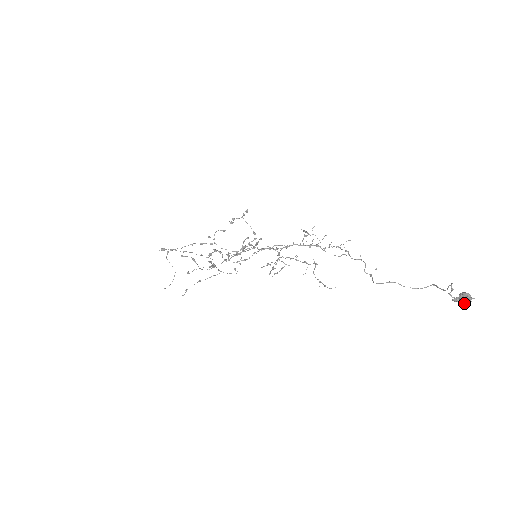
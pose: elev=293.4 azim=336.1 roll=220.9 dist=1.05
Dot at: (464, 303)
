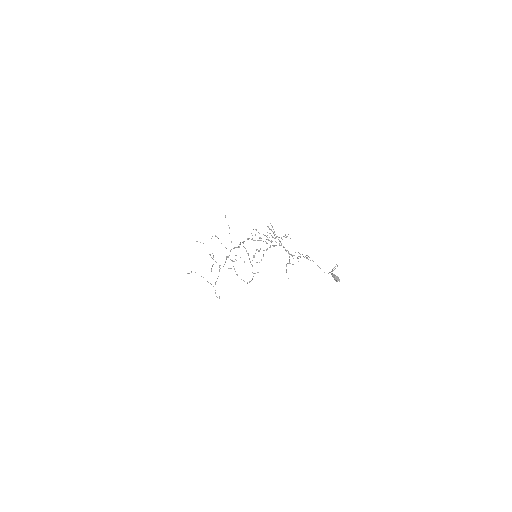
Dot at: (335, 277)
